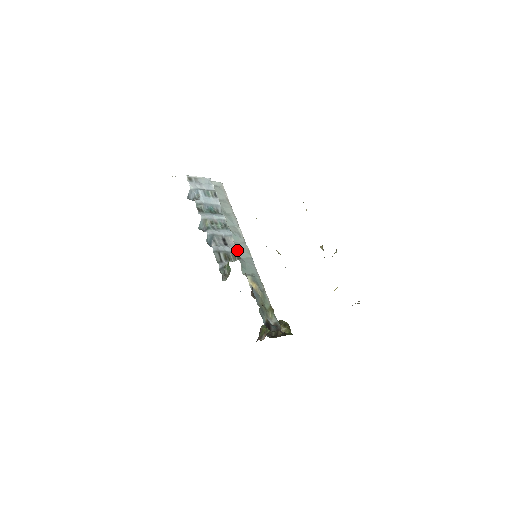
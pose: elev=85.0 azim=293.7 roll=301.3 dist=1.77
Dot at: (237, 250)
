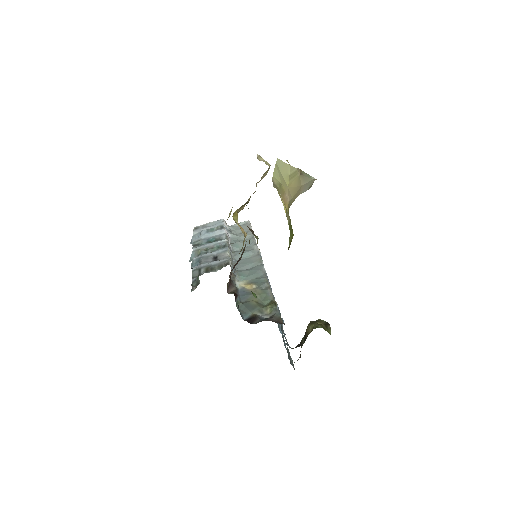
Dot at: (228, 259)
